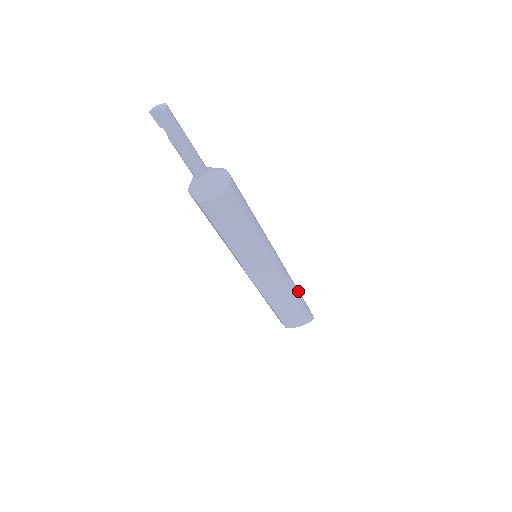
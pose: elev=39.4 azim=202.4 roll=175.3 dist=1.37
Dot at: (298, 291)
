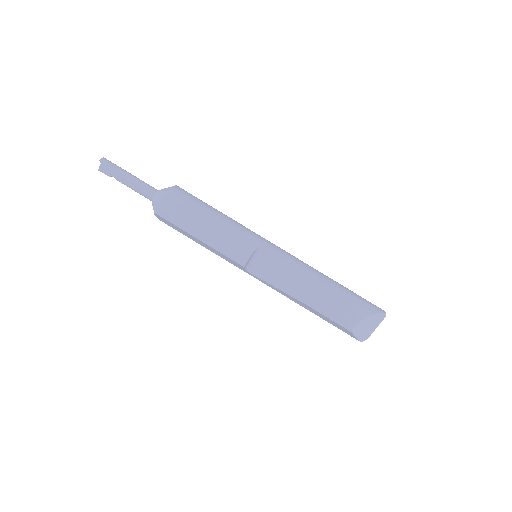
Dot at: (334, 281)
